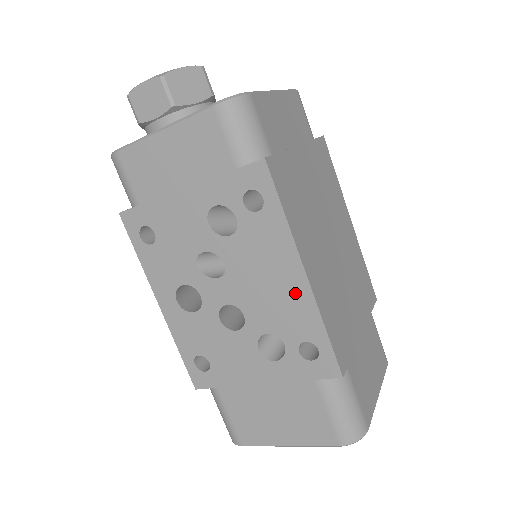
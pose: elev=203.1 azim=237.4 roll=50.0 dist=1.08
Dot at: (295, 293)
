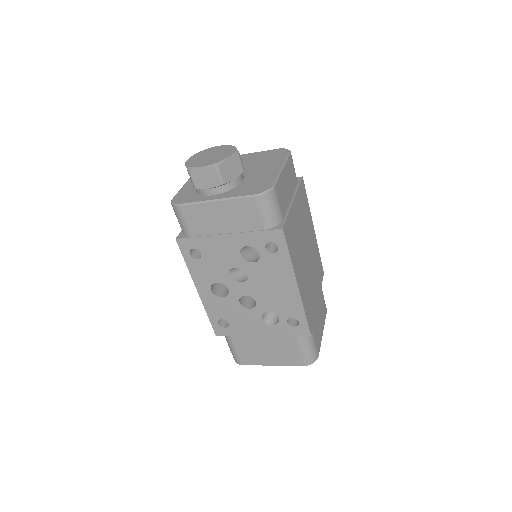
Dot at: (290, 295)
